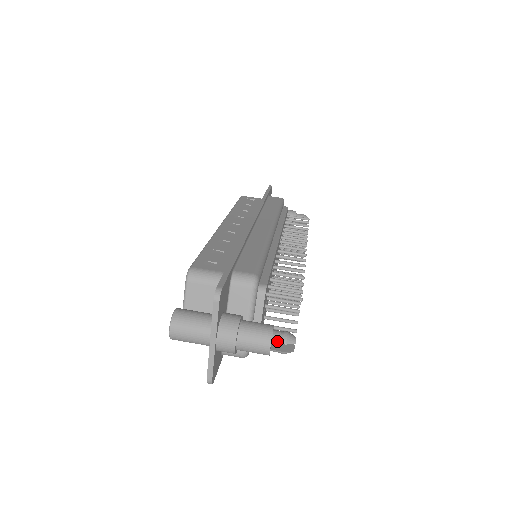
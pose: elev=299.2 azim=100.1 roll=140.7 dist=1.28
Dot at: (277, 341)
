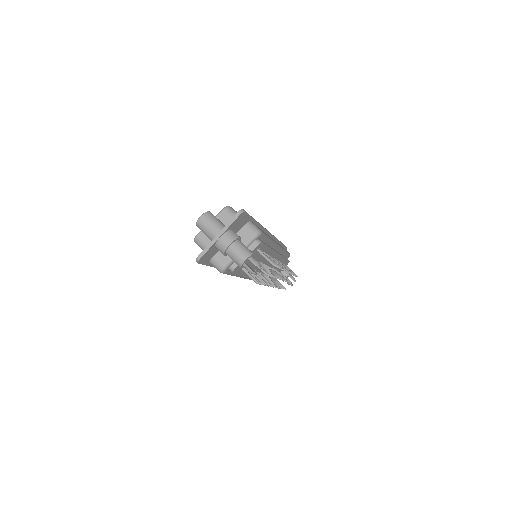
Dot at: (251, 260)
